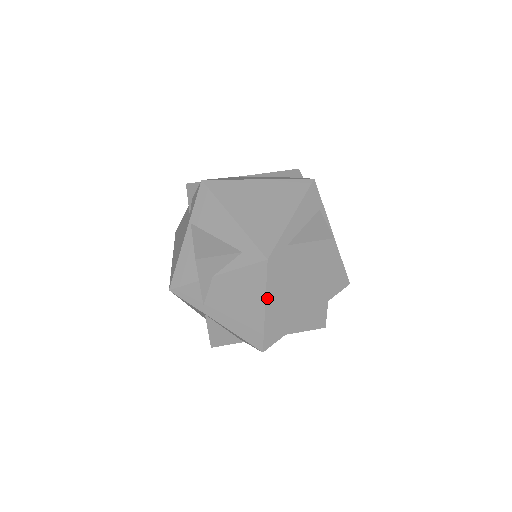
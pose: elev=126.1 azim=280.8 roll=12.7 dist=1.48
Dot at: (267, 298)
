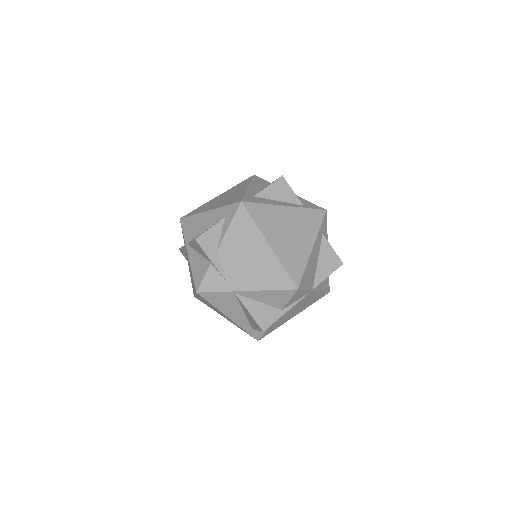
Dot at: (264, 235)
